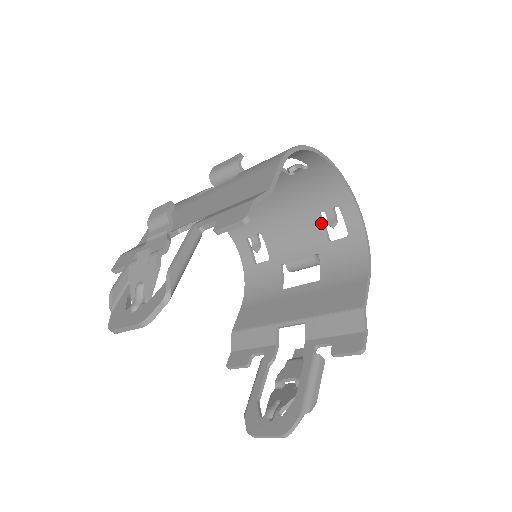
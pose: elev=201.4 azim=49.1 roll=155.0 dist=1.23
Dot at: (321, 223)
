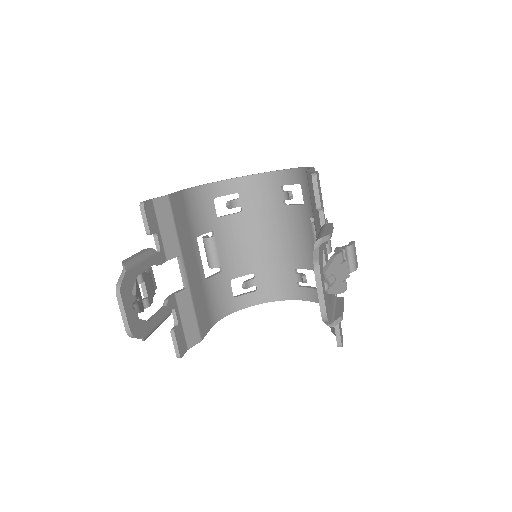
Dot at: (292, 207)
